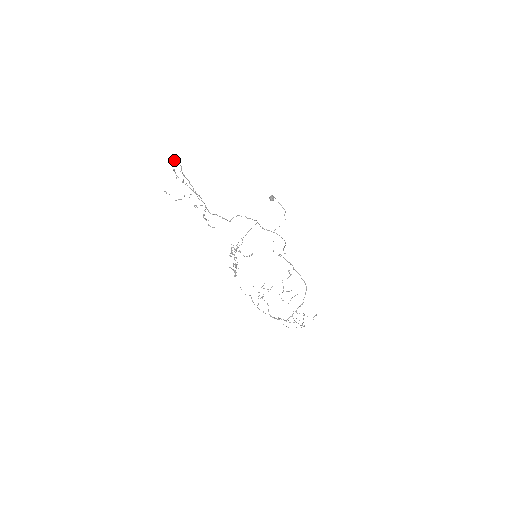
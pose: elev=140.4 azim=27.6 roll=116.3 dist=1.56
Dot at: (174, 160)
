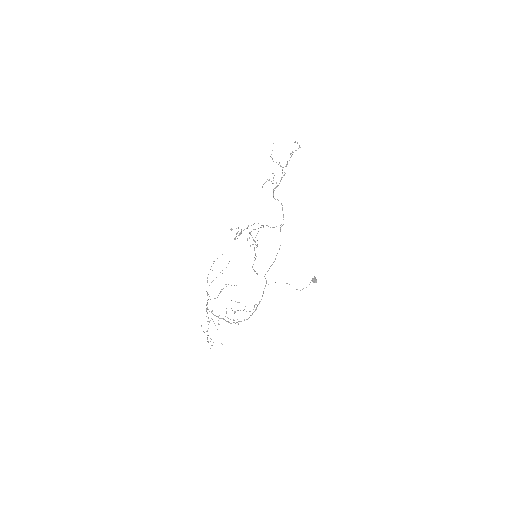
Dot at: (299, 145)
